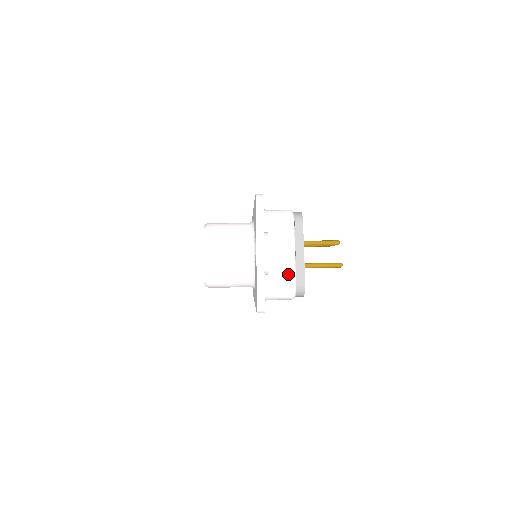
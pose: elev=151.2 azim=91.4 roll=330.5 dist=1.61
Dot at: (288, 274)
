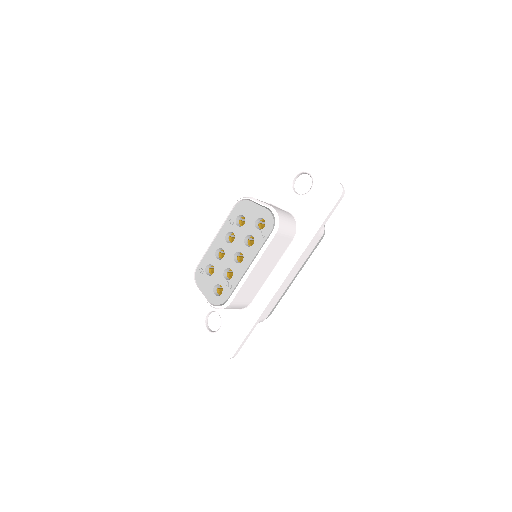
Dot at: occluded
